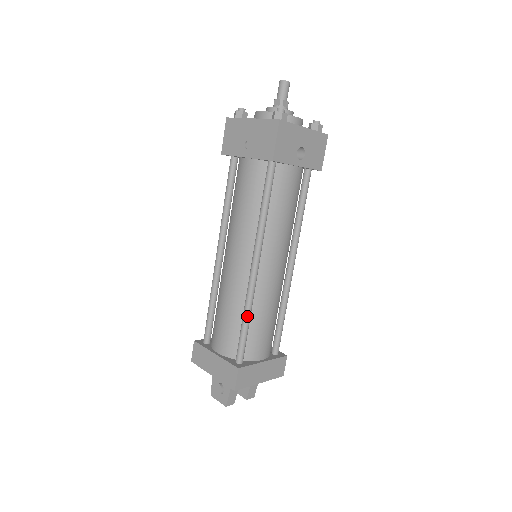
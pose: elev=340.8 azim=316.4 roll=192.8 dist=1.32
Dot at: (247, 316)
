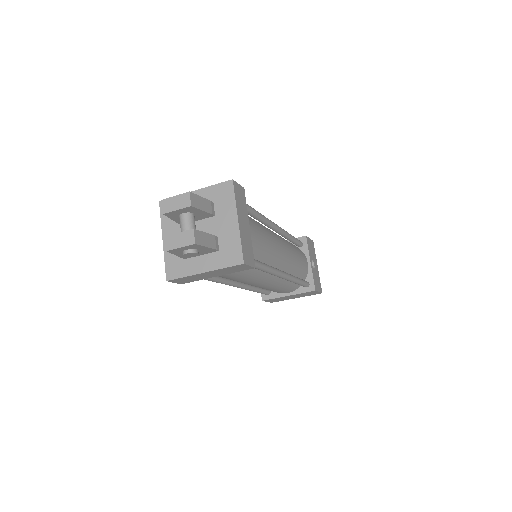
Dot at: (259, 213)
